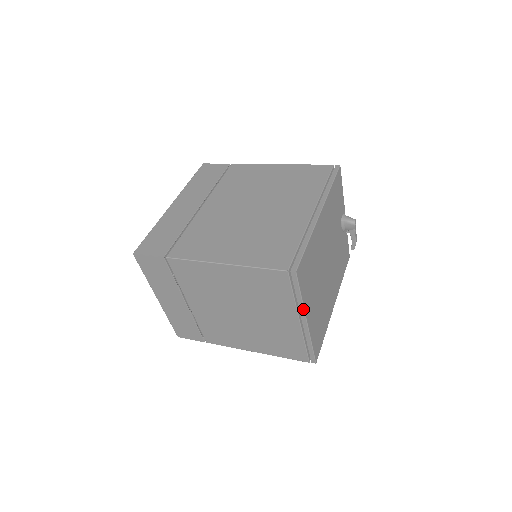
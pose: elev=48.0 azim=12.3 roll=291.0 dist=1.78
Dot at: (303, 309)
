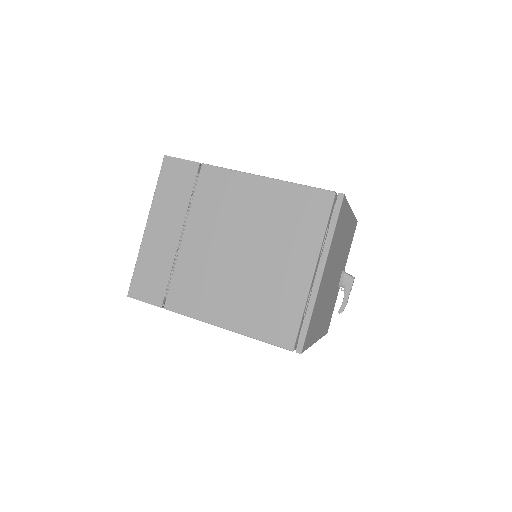
Dot at: (328, 251)
